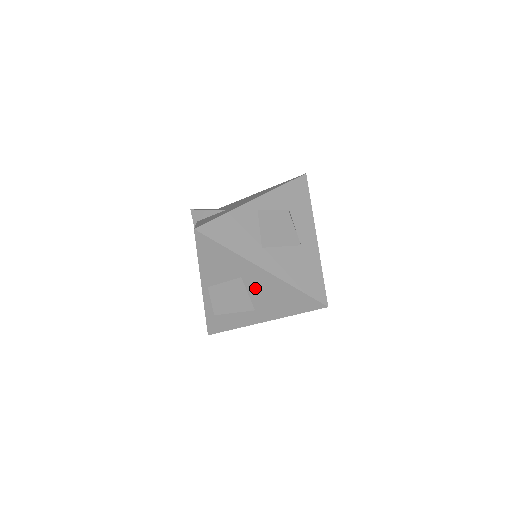
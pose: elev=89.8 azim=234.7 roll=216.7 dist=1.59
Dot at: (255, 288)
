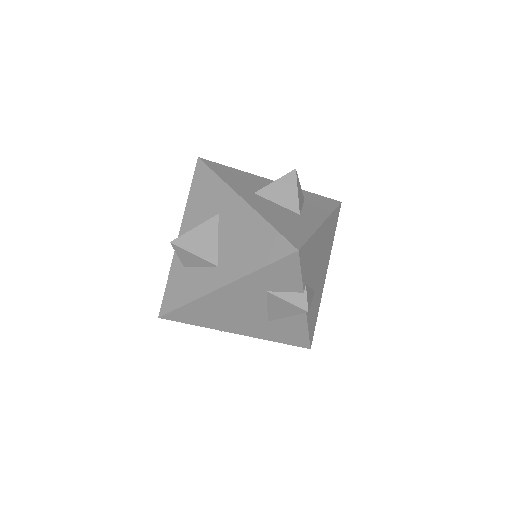
Dot at: (227, 229)
